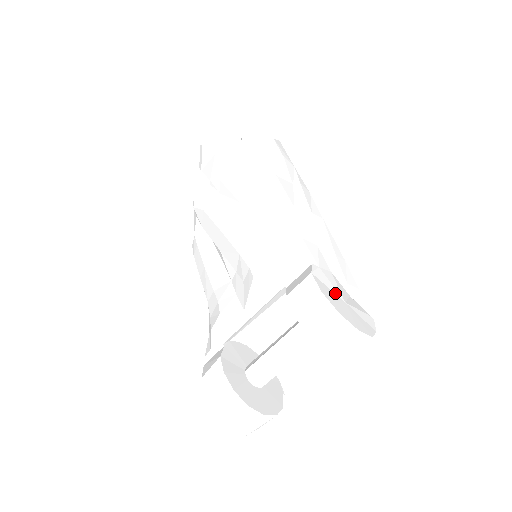
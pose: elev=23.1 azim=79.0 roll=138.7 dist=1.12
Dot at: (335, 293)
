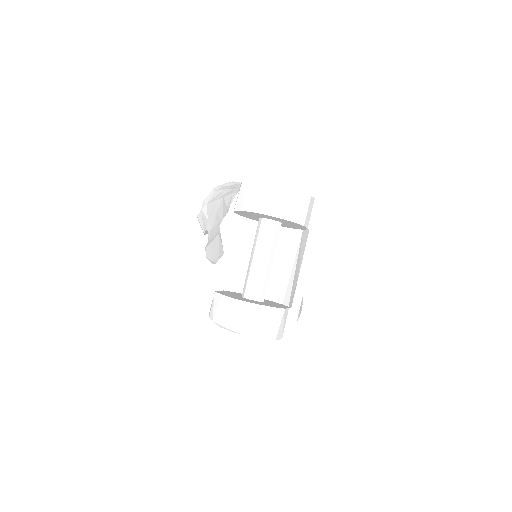
Dot at: occluded
